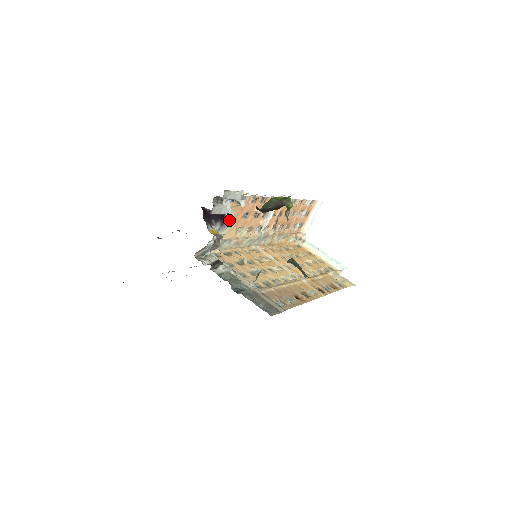
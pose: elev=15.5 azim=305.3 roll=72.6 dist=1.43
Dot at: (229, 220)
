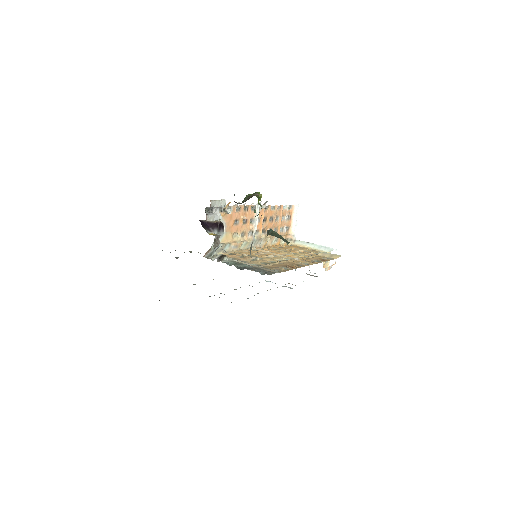
Dot at: (223, 227)
